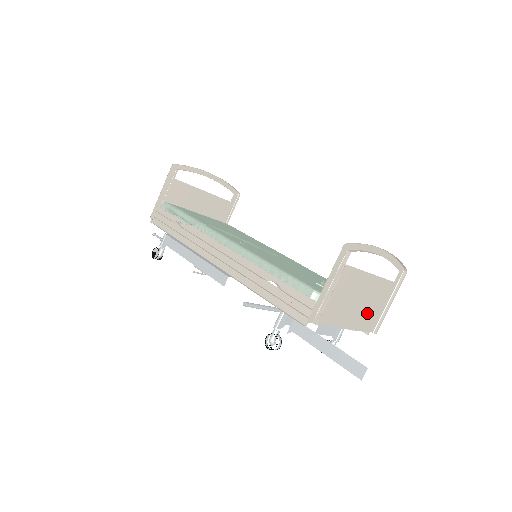
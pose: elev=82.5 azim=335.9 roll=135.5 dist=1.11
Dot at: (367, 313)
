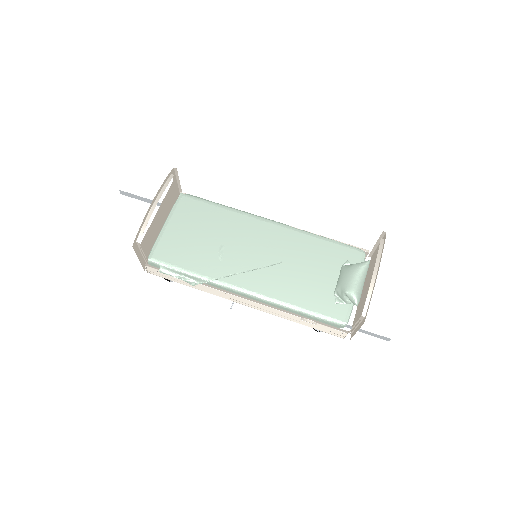
Dot at: (367, 272)
